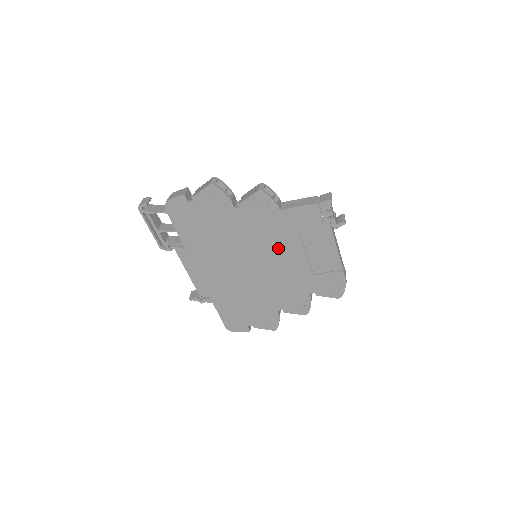
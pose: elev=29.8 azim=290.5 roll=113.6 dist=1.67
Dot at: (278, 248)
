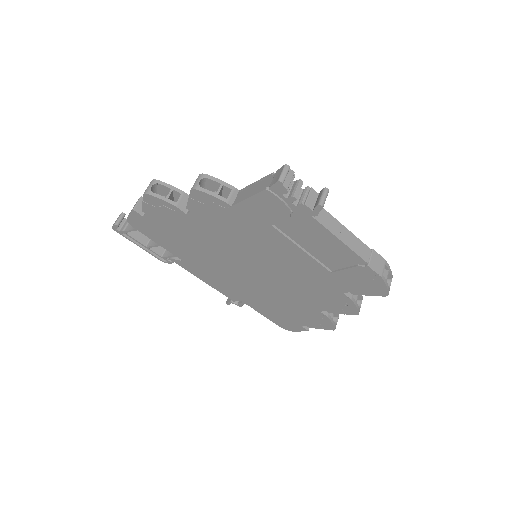
Dot at: (266, 248)
